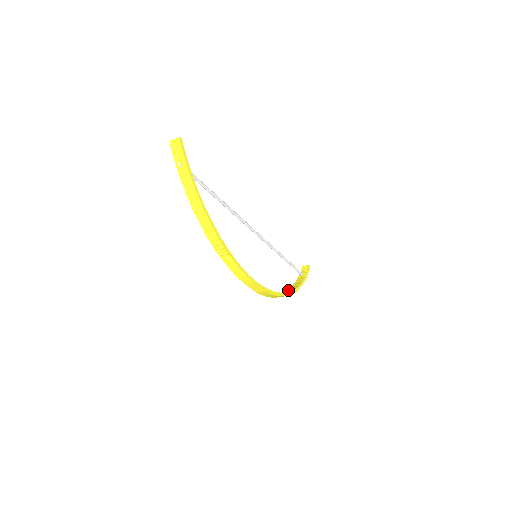
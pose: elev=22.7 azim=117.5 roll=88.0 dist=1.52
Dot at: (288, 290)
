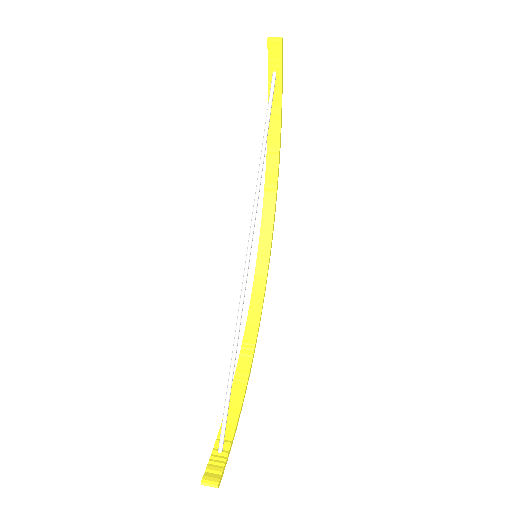
Dot at: (271, 151)
